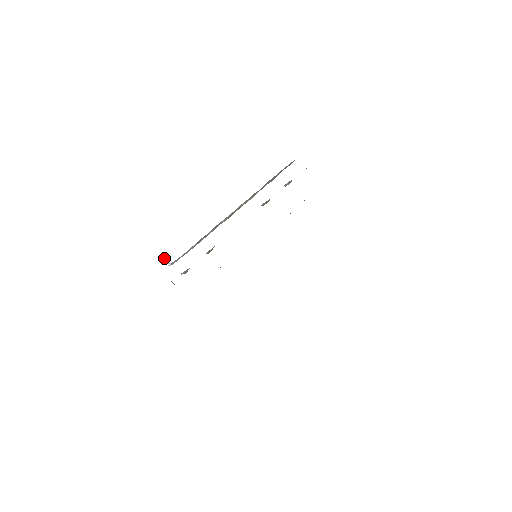
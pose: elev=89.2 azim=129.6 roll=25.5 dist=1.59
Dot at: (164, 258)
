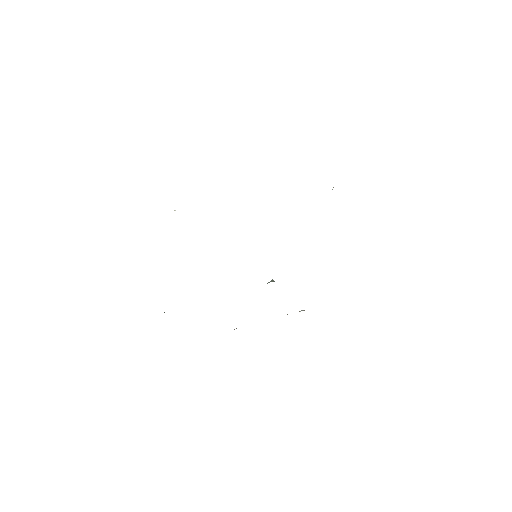
Dot at: occluded
